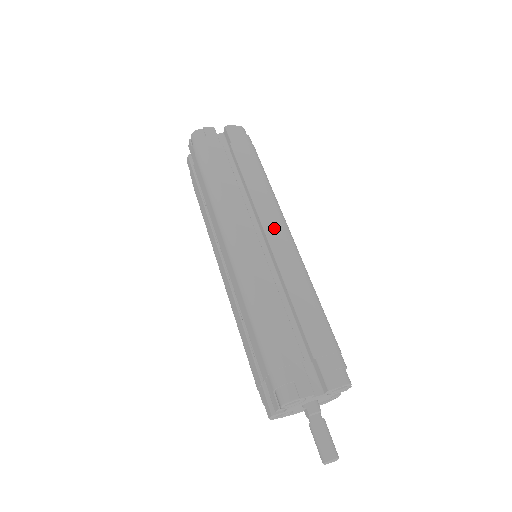
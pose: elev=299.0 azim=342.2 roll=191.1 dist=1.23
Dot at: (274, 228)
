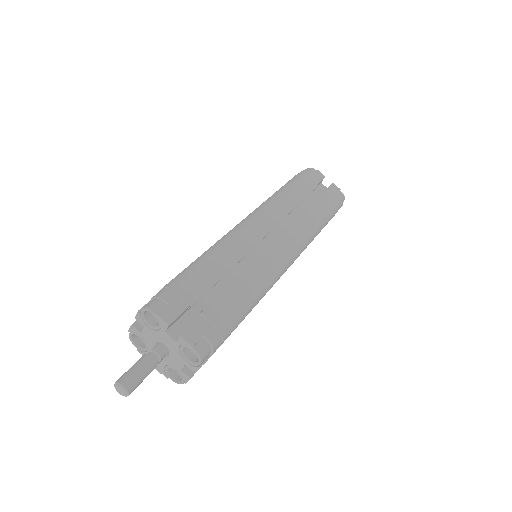
Dot at: (285, 243)
